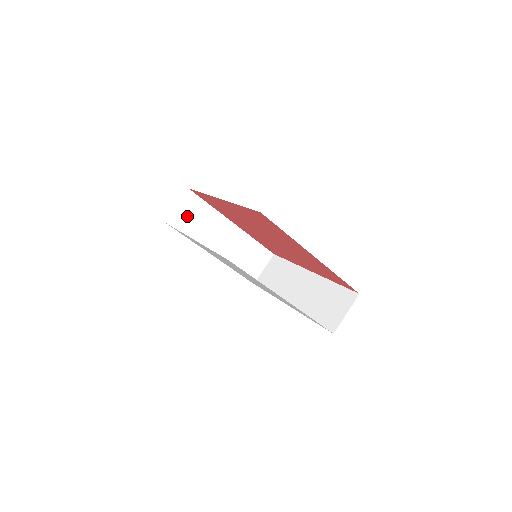
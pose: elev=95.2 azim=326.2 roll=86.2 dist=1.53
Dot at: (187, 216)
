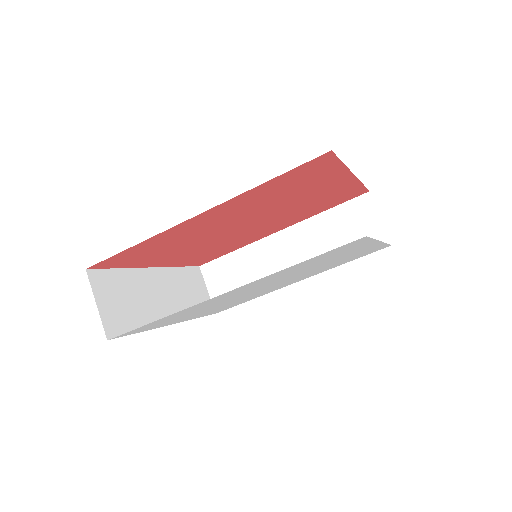
Dot at: (116, 306)
